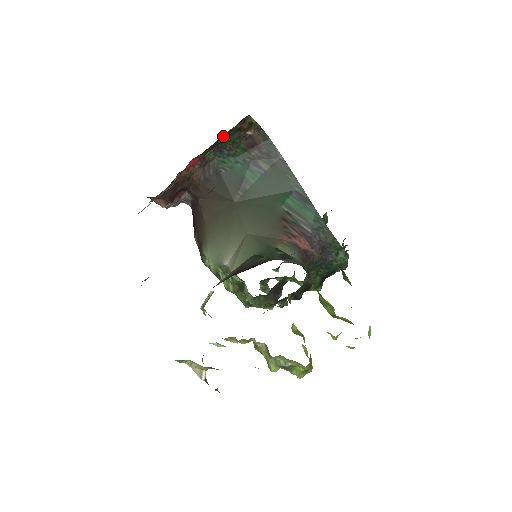
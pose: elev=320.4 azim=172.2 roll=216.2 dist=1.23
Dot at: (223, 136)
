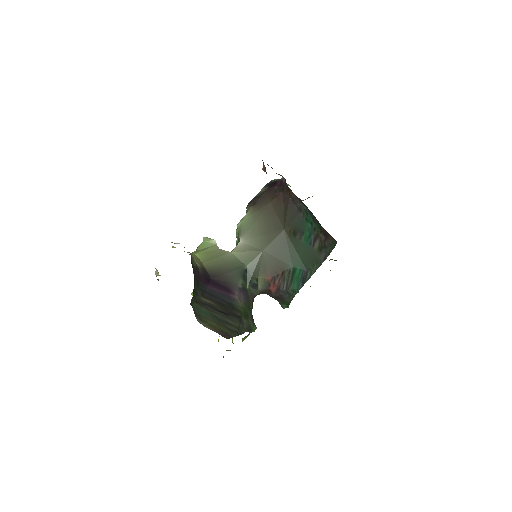
Dot at: occluded
